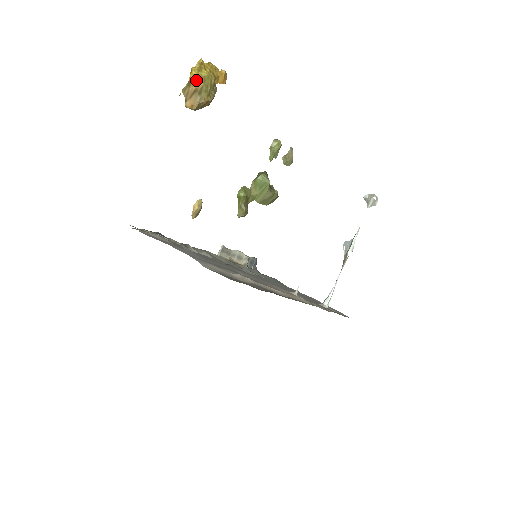
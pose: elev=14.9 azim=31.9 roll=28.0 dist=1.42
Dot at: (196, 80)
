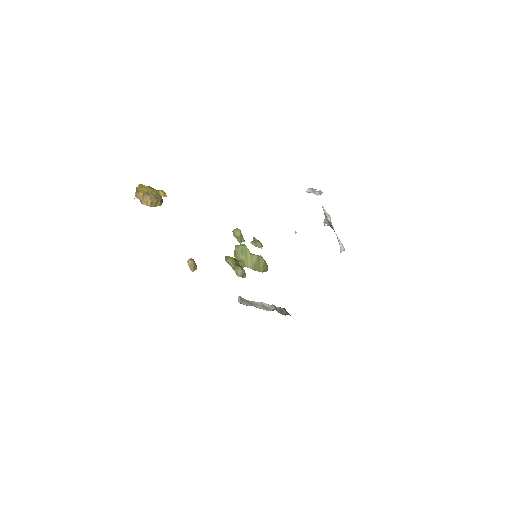
Dot at: (141, 190)
